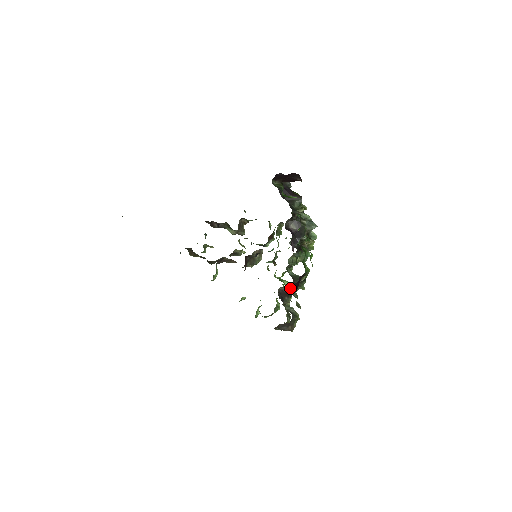
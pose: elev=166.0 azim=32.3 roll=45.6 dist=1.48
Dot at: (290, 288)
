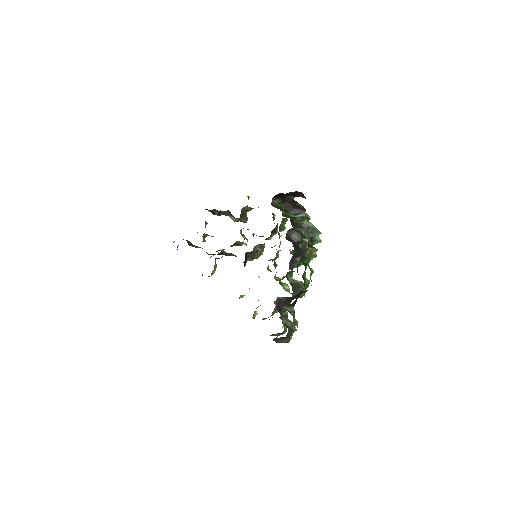
Dot at: (287, 305)
